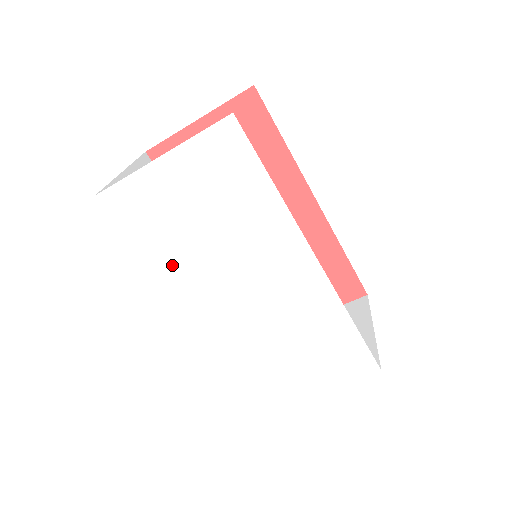
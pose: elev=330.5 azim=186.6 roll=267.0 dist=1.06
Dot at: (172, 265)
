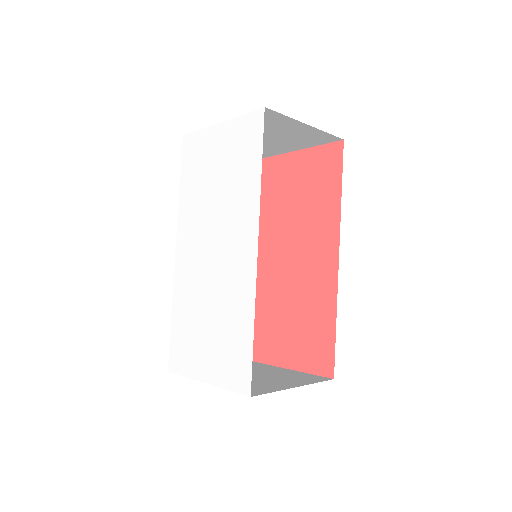
Dot at: (189, 206)
